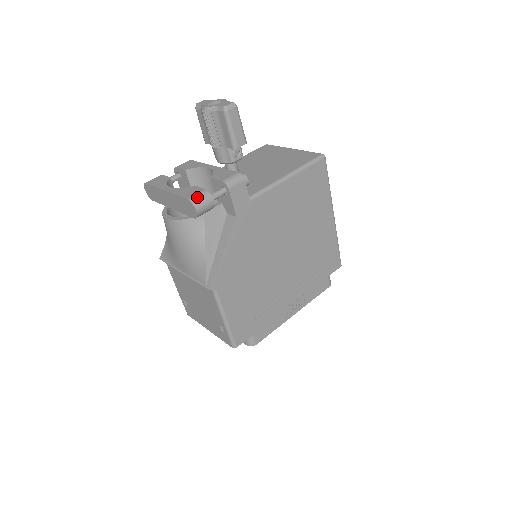
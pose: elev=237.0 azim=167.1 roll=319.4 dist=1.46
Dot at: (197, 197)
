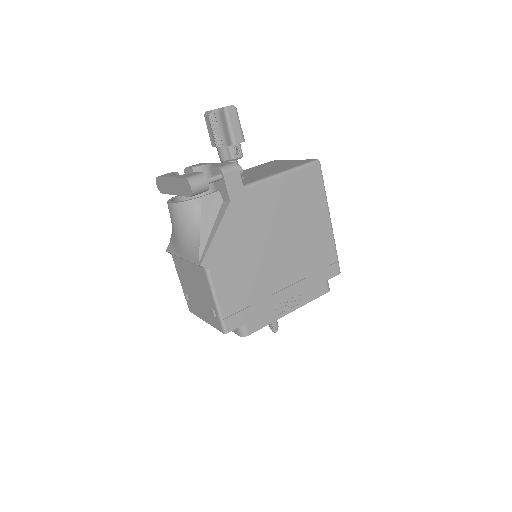
Dot at: (193, 177)
